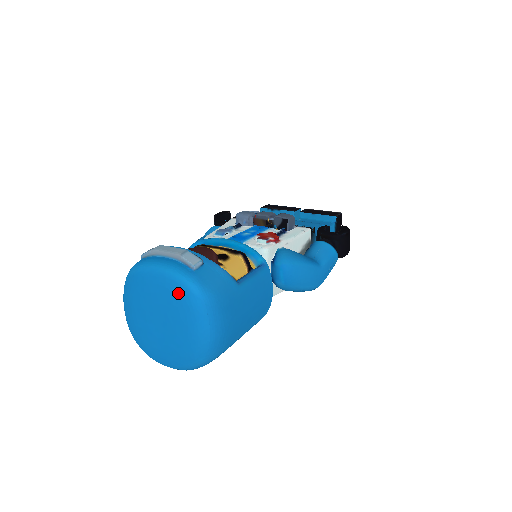
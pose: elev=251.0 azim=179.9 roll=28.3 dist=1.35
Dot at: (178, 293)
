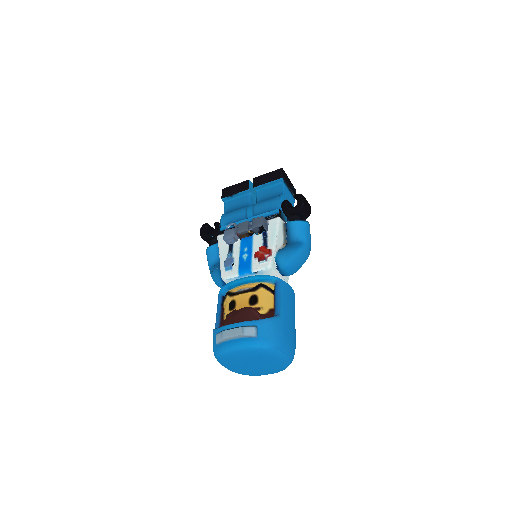
Dot at: (258, 354)
